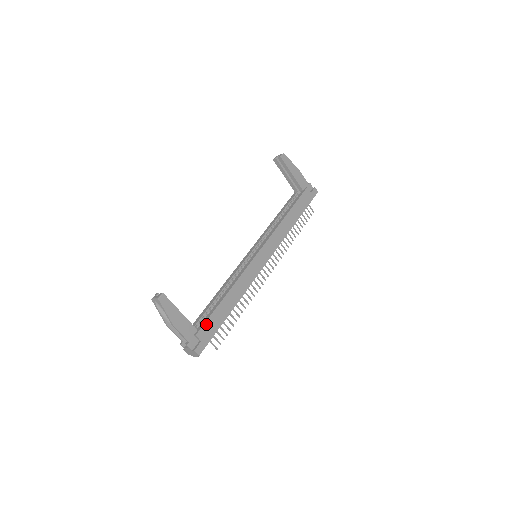
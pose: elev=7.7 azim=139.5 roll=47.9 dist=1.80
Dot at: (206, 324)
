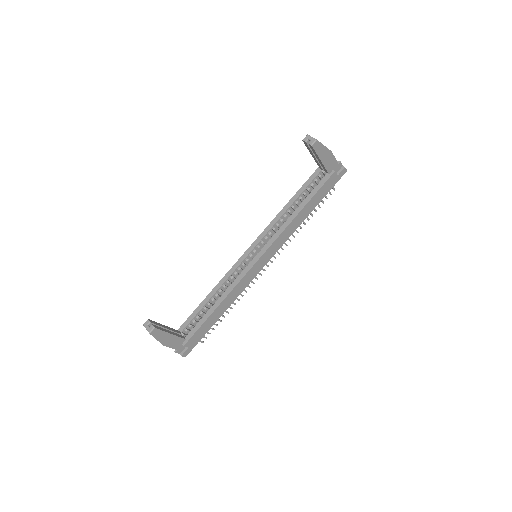
Dot at: (194, 335)
